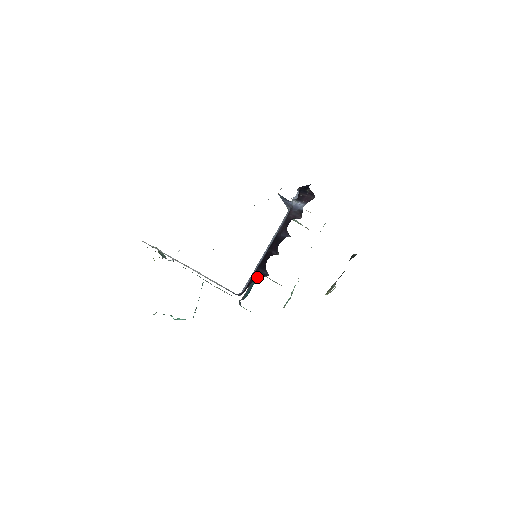
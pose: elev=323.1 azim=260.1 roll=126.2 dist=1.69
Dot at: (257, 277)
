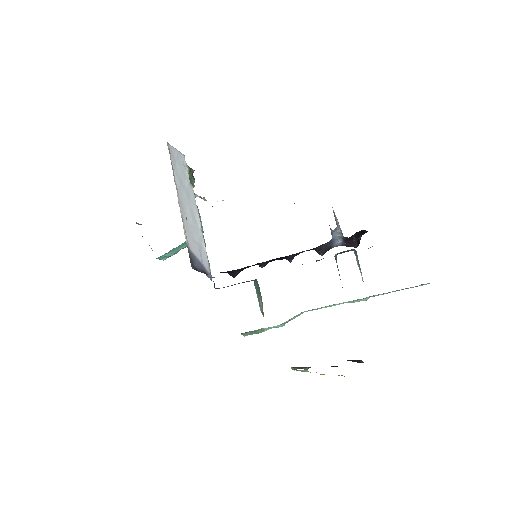
Dot at: (230, 272)
